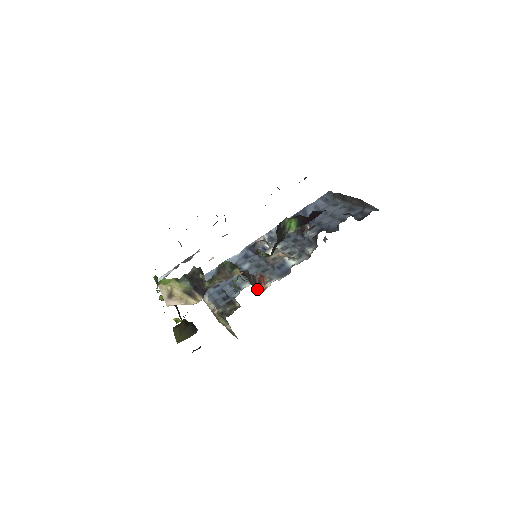
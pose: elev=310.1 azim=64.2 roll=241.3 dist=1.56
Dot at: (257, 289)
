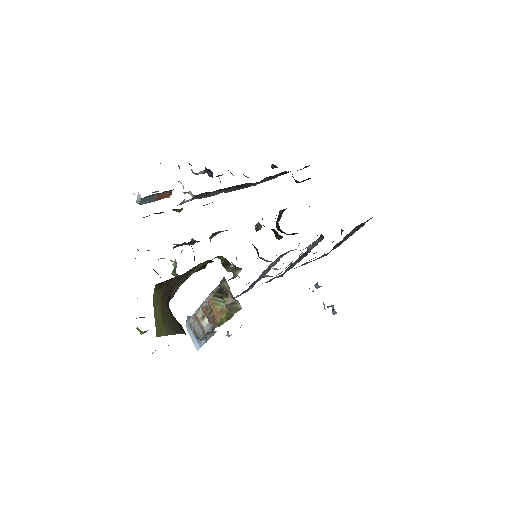
Dot at: occluded
